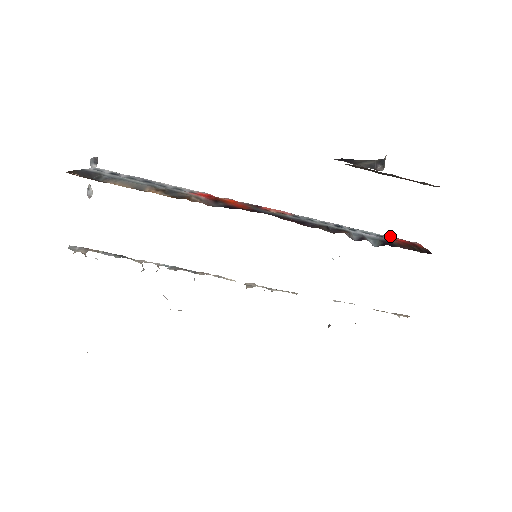
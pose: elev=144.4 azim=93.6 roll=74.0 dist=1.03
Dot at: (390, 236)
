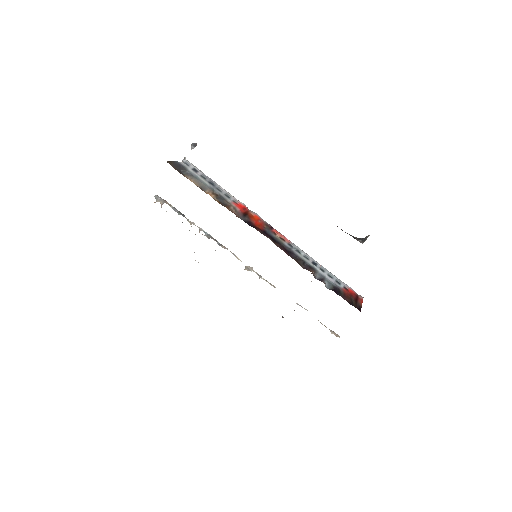
Dot at: (347, 285)
